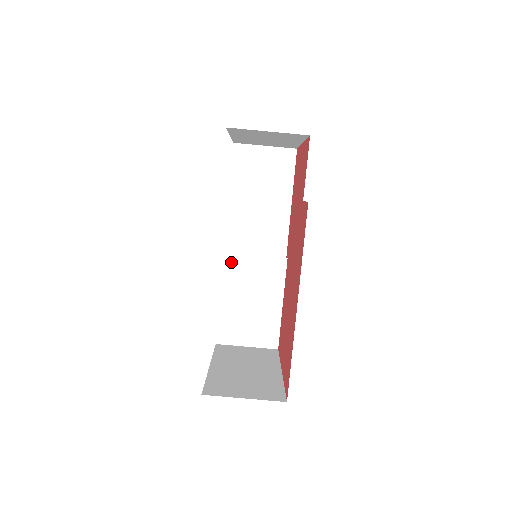
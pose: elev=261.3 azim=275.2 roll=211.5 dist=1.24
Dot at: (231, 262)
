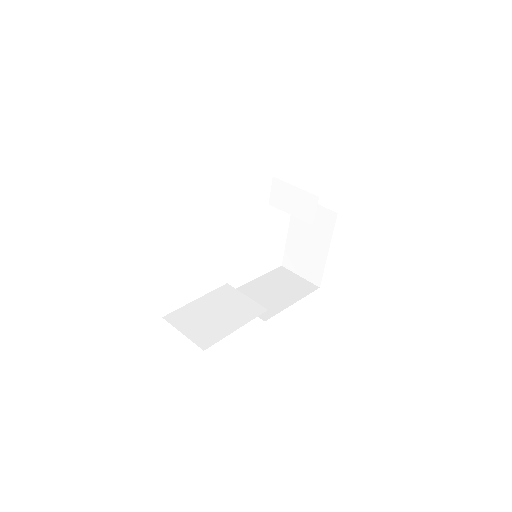
Dot at: (227, 290)
